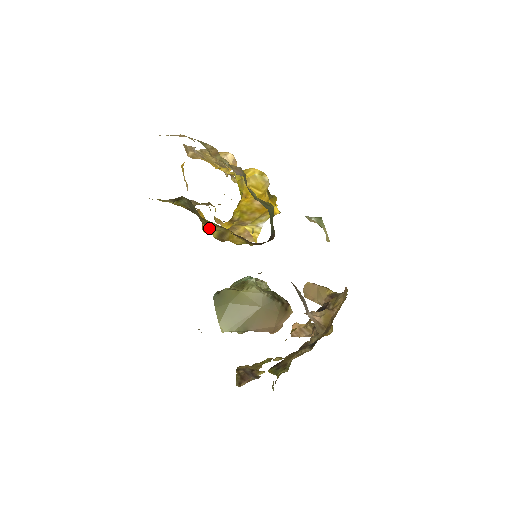
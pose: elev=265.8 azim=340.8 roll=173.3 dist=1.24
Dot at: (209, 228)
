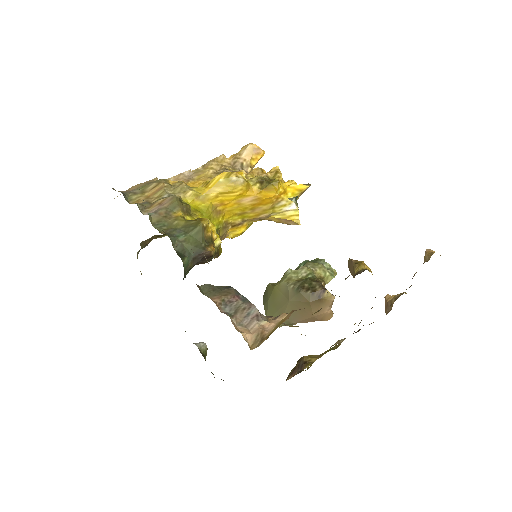
Dot at: occluded
